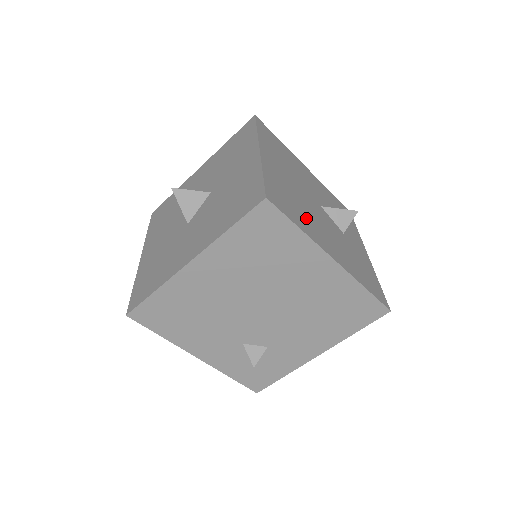
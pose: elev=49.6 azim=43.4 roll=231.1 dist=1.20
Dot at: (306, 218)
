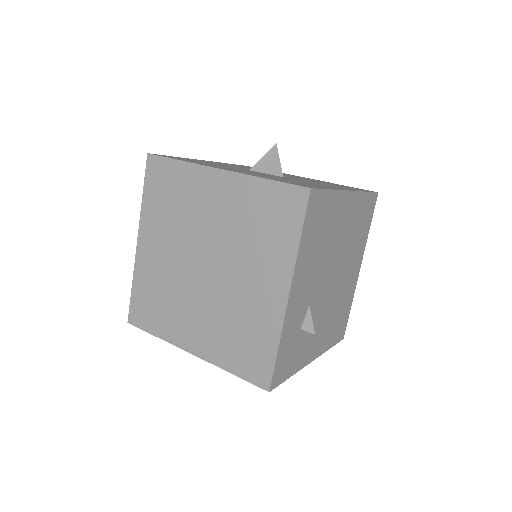
Dot at: occluded
